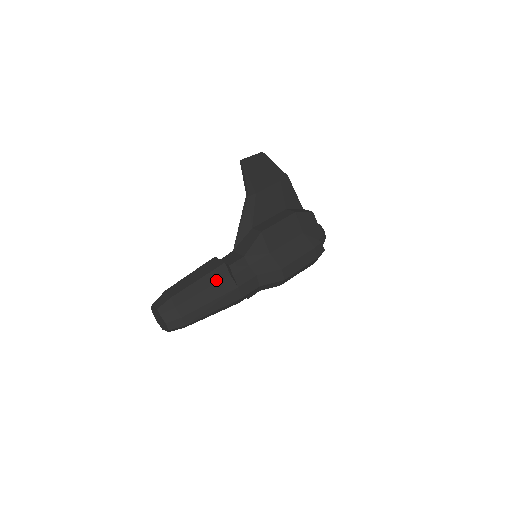
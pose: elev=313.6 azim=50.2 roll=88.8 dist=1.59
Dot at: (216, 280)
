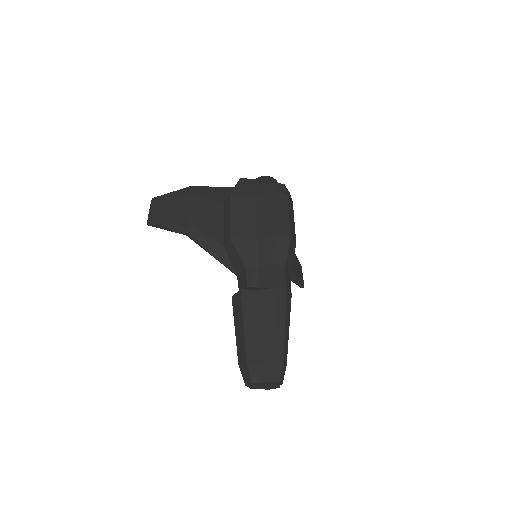
Dot at: (254, 307)
